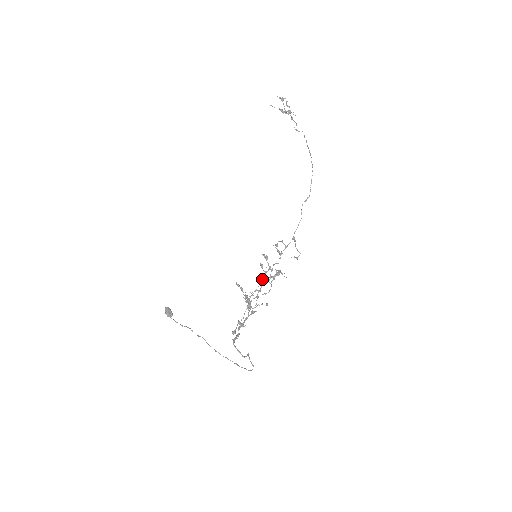
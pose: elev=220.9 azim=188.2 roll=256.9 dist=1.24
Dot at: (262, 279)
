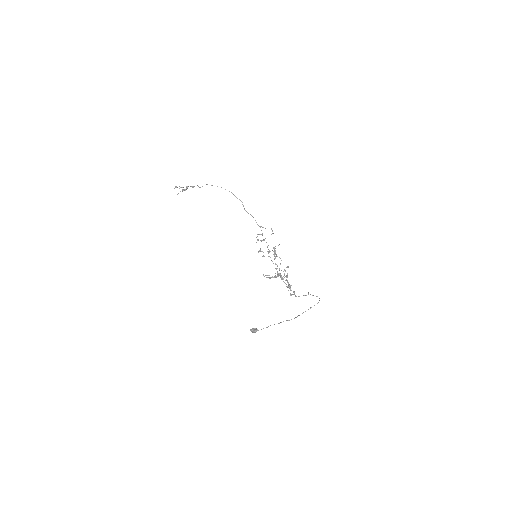
Dot at: occluded
